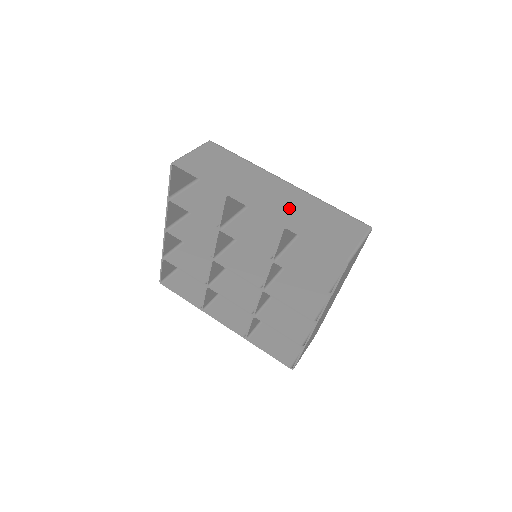
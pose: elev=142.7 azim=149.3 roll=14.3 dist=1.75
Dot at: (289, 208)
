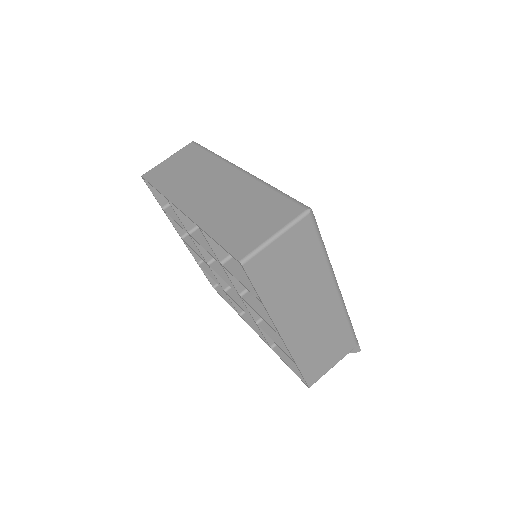
Dot at: (218, 203)
